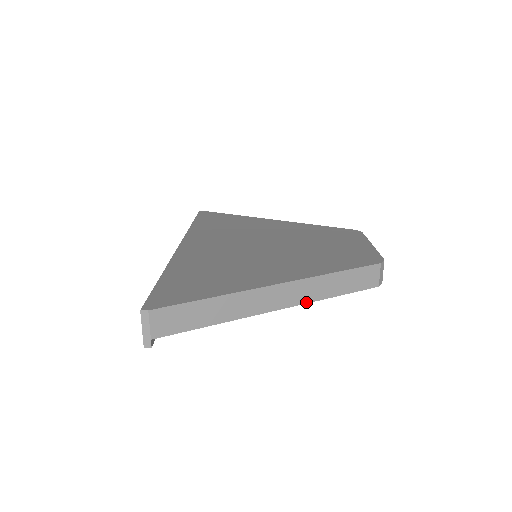
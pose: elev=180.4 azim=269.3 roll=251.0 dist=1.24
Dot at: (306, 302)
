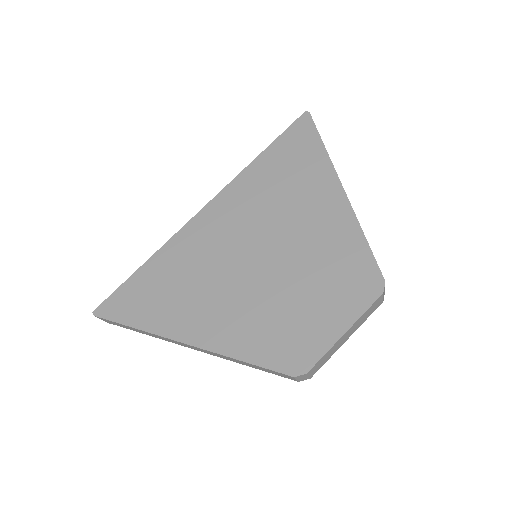
Dot at: (218, 356)
